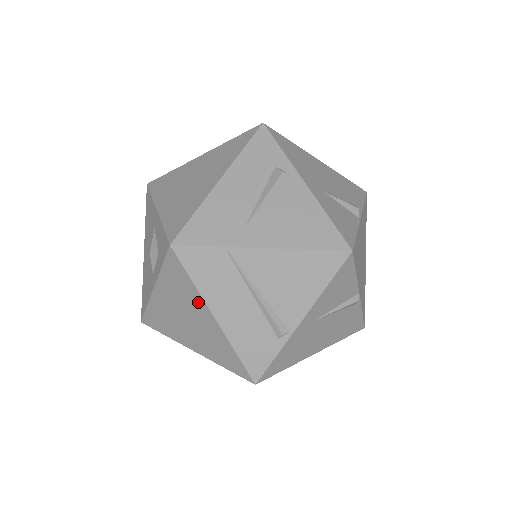
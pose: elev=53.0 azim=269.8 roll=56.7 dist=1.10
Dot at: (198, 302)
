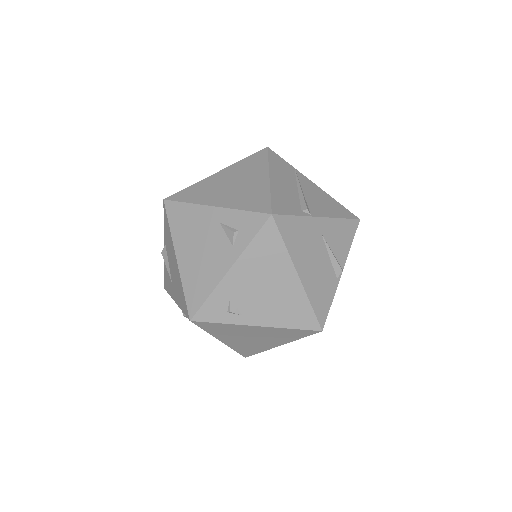
Dot at: (261, 170)
